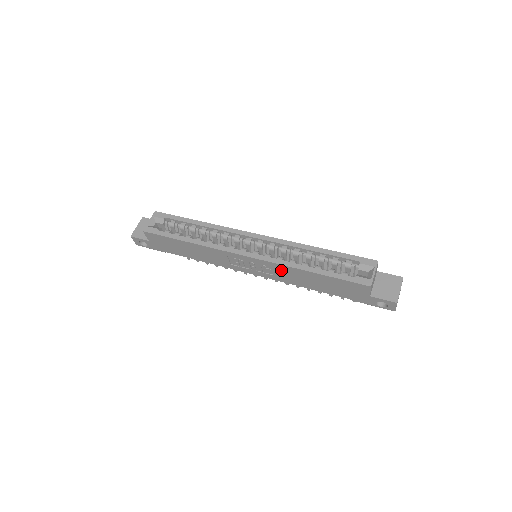
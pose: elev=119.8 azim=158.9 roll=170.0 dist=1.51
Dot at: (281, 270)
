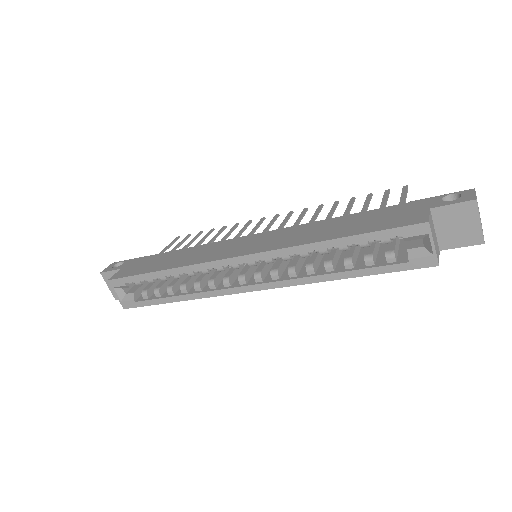
Dot at: occluded
